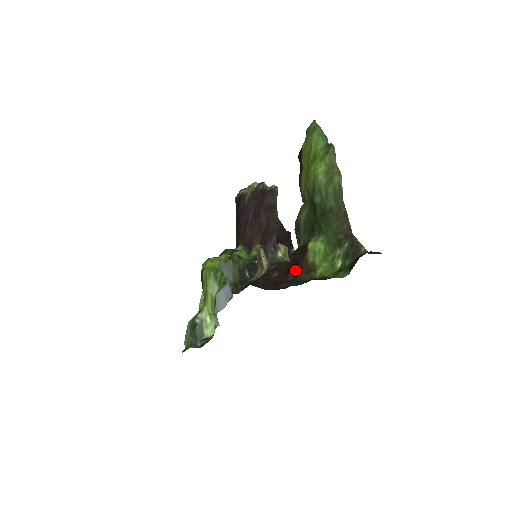
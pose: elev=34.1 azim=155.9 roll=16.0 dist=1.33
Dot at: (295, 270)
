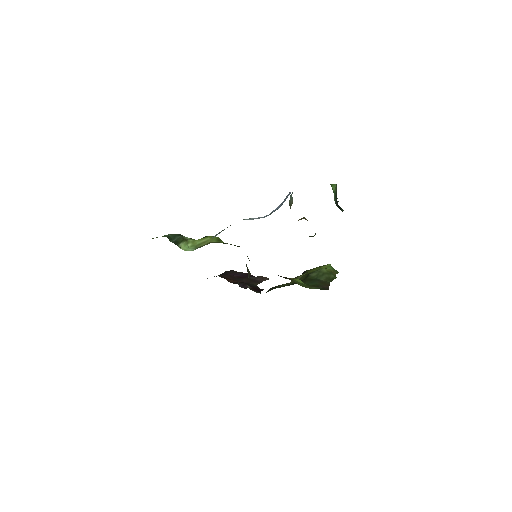
Dot at: occluded
